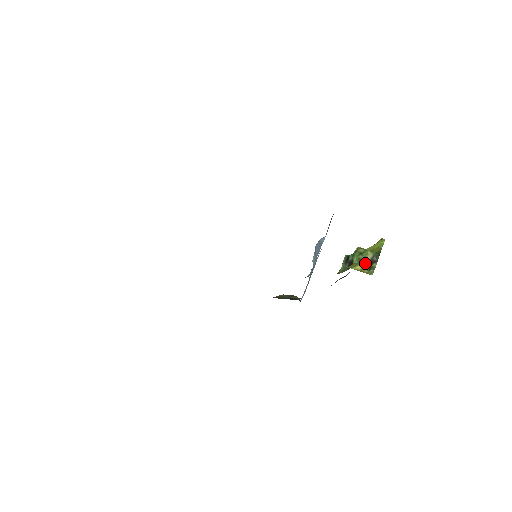
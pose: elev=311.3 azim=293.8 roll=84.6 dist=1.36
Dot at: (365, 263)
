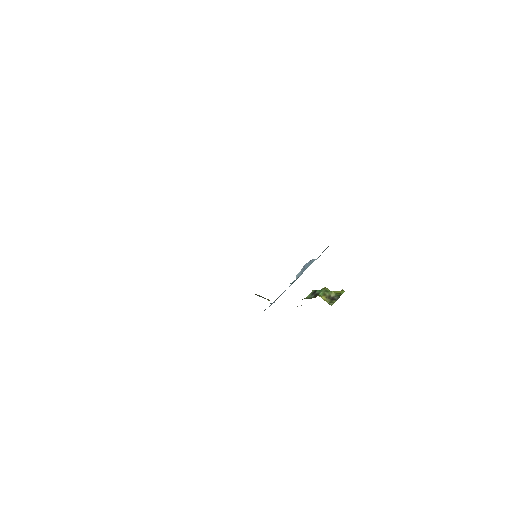
Dot at: (328, 298)
